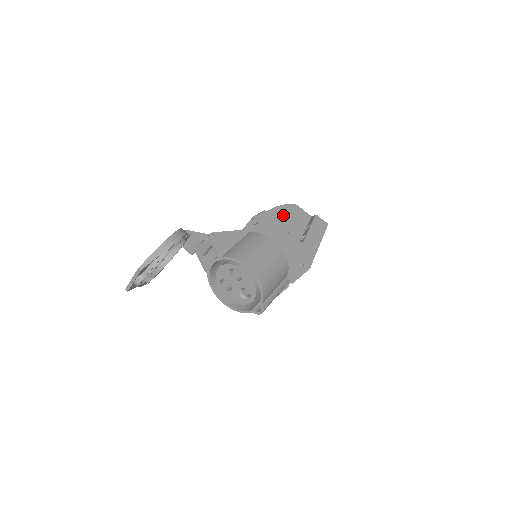
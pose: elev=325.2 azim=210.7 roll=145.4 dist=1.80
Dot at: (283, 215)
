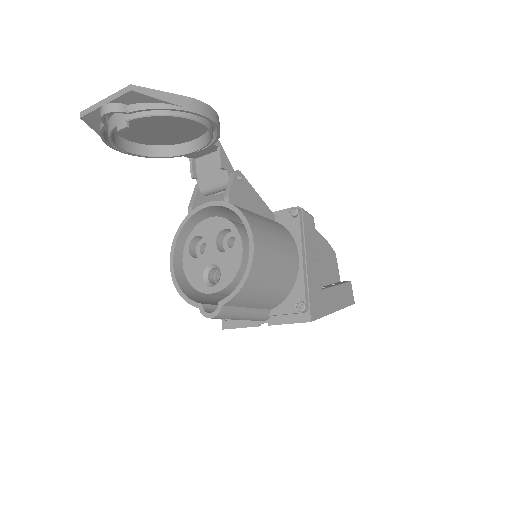
Dot at: (319, 247)
